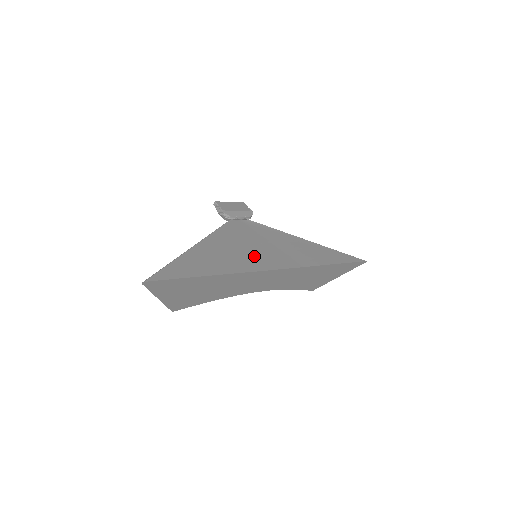
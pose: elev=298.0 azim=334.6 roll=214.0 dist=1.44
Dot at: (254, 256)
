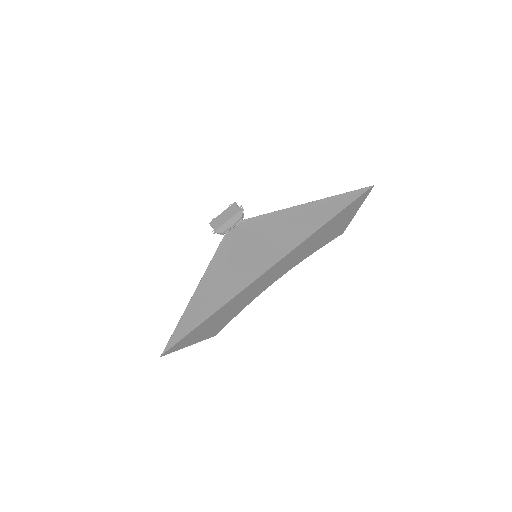
Dot at: (243, 270)
